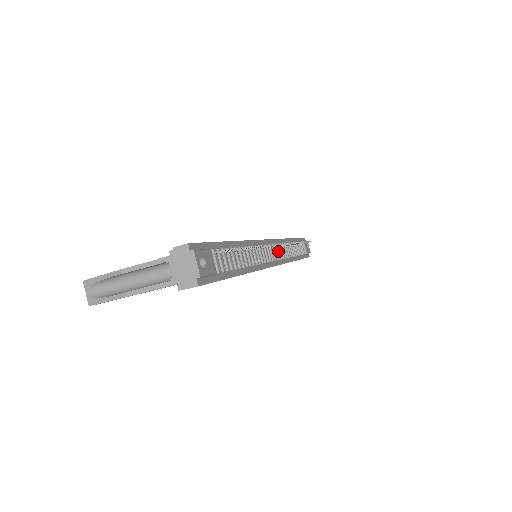
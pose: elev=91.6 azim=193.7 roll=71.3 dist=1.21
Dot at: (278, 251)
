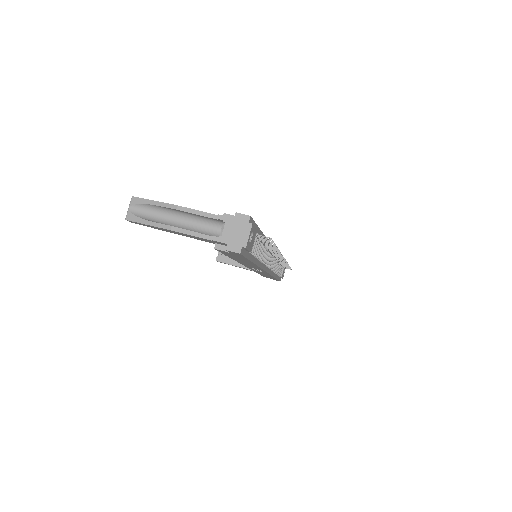
Dot at: occluded
